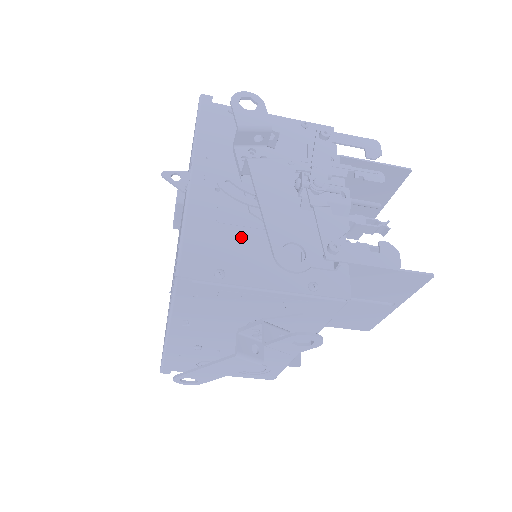
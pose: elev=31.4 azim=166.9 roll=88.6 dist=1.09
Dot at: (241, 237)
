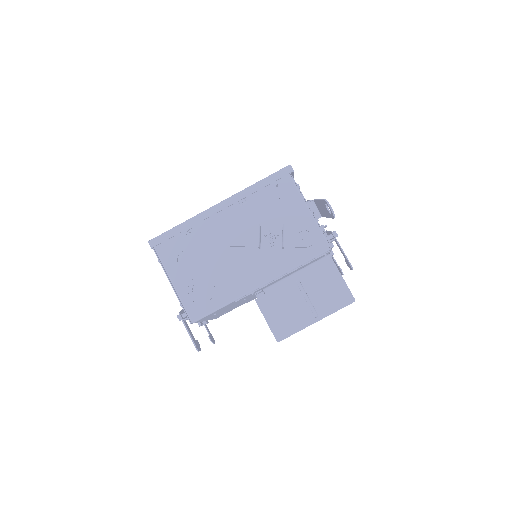
Dot at: occluded
